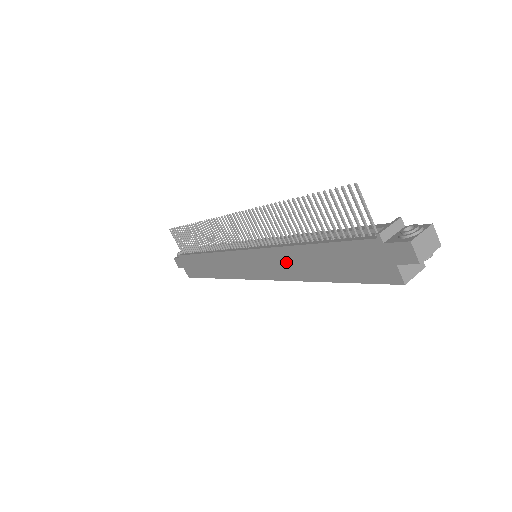
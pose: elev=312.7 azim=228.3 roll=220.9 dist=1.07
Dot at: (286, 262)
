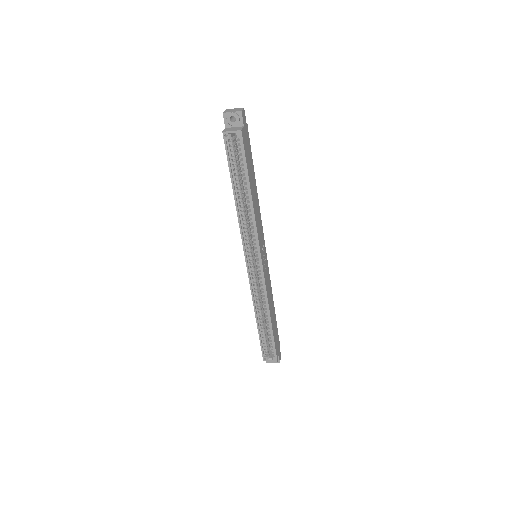
Dot at: occluded
